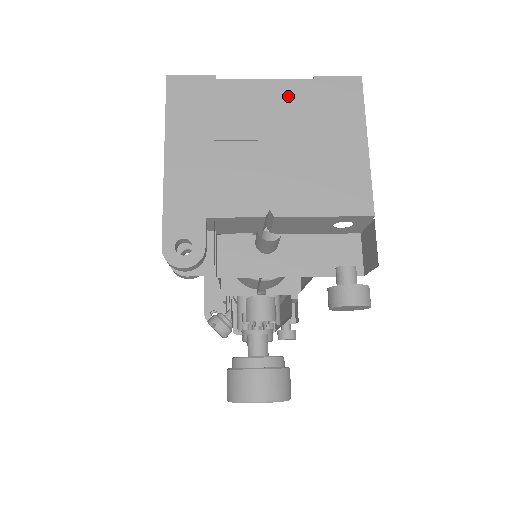
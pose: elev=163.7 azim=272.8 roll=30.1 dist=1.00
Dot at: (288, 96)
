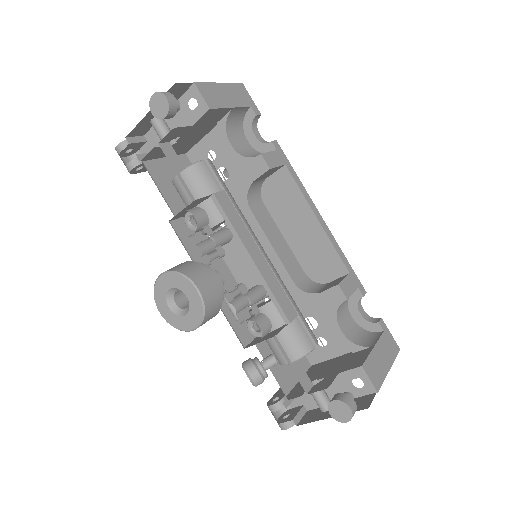
Dot at: occluded
